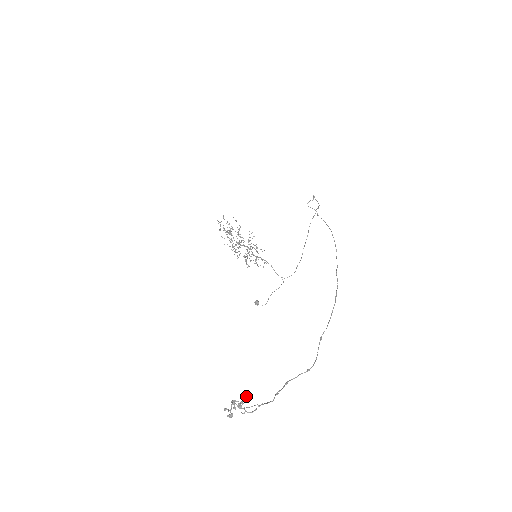
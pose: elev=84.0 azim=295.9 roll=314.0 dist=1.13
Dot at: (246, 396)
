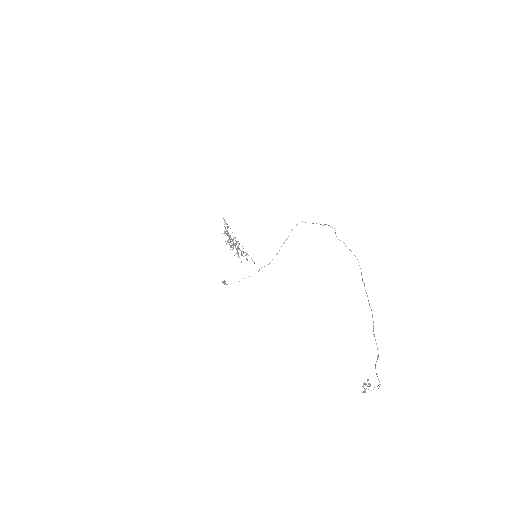
Dot at: (368, 379)
